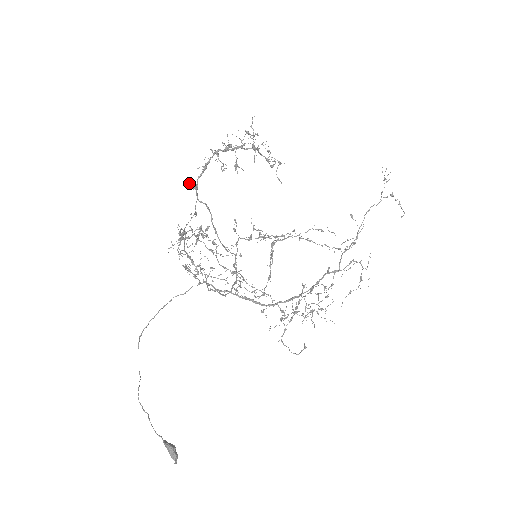
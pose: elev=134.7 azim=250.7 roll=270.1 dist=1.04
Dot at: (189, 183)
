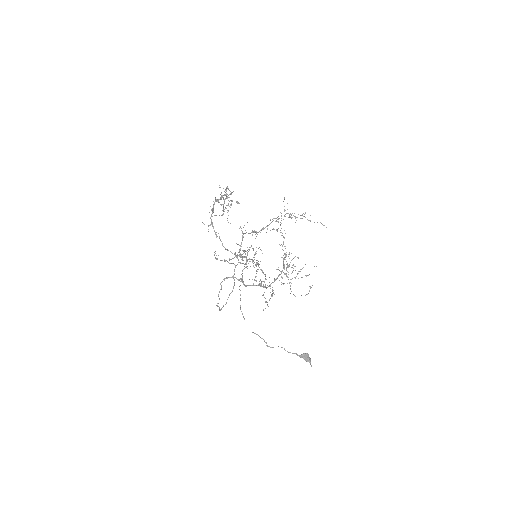
Dot at: (204, 224)
